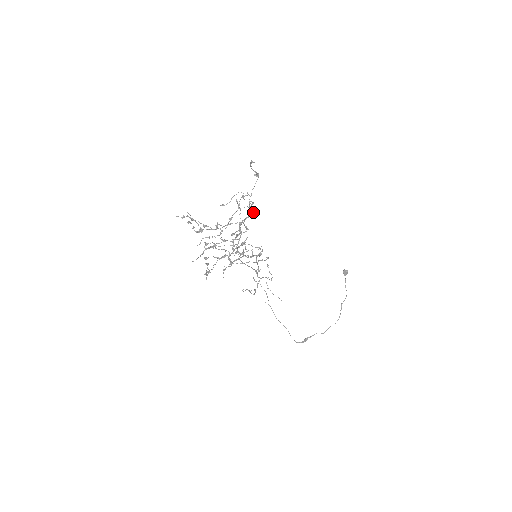
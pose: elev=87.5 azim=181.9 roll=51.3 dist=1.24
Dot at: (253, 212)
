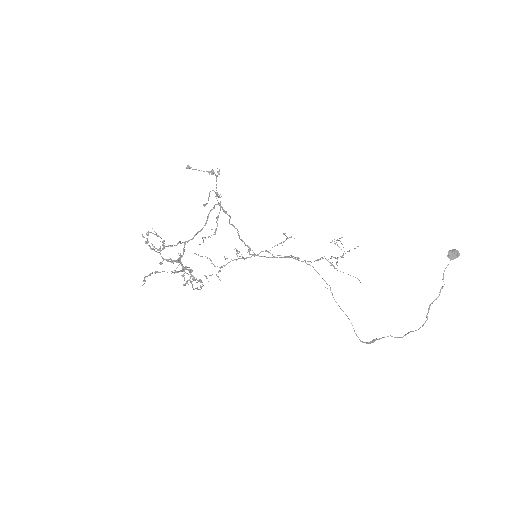
Dot at: (204, 225)
